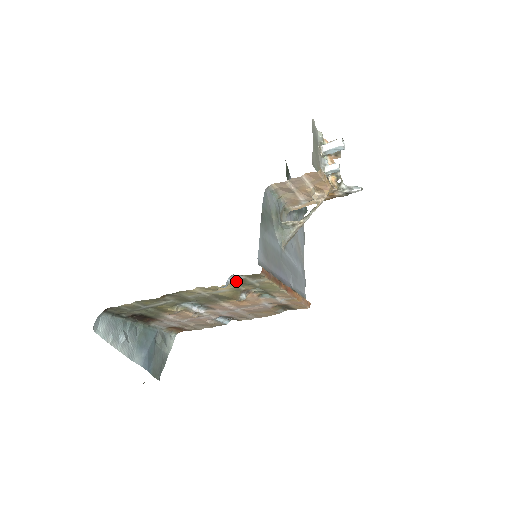
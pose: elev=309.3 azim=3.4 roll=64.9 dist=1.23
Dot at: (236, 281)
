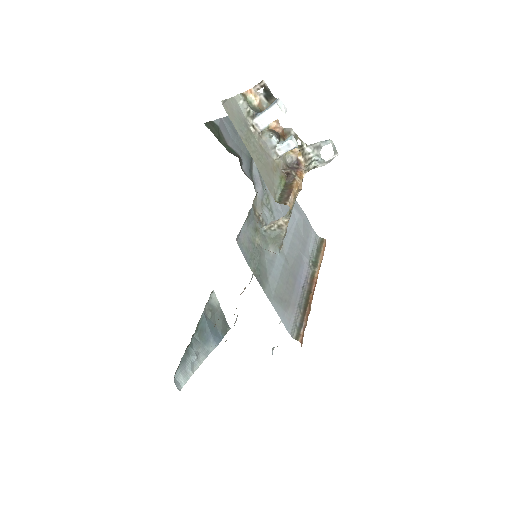
Dot at: occluded
